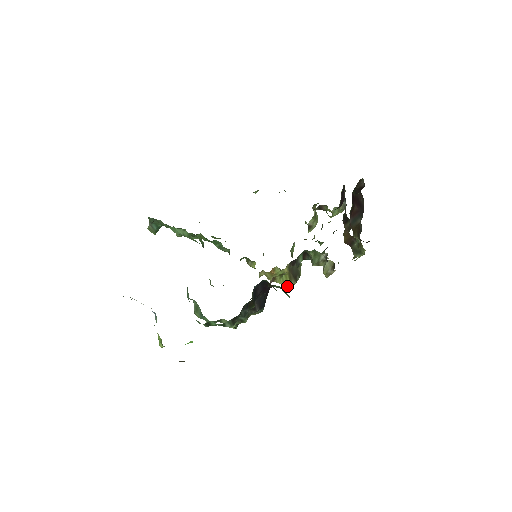
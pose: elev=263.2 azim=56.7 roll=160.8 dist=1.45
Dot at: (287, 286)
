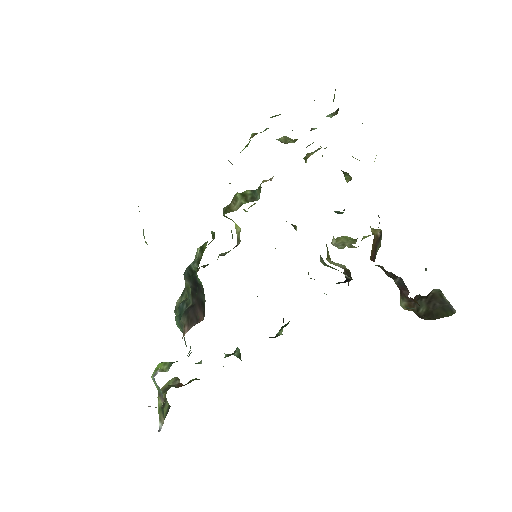
Dot at: occluded
